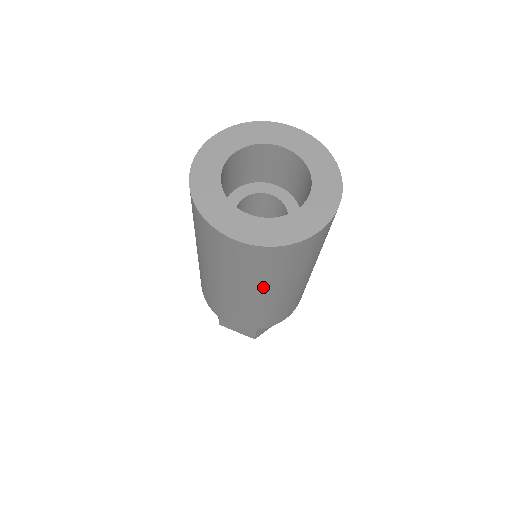
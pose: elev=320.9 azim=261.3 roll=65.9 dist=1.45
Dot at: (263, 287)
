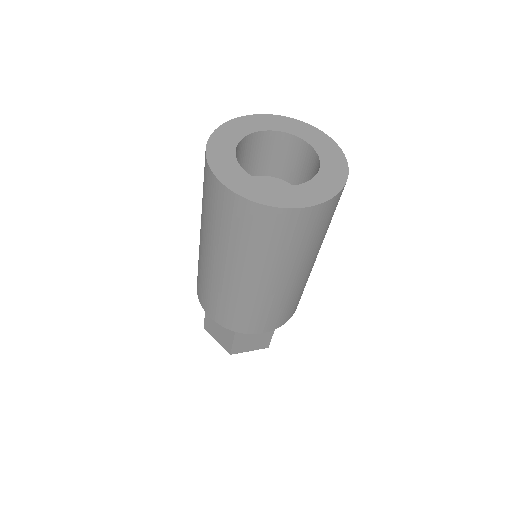
Dot at: (242, 262)
